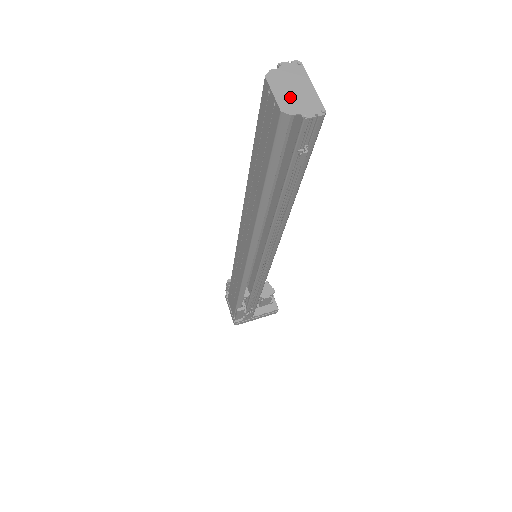
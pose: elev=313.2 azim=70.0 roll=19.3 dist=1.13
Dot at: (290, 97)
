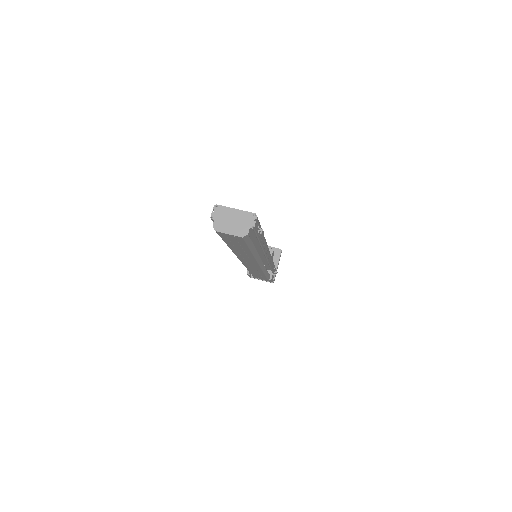
Dot at: (236, 227)
